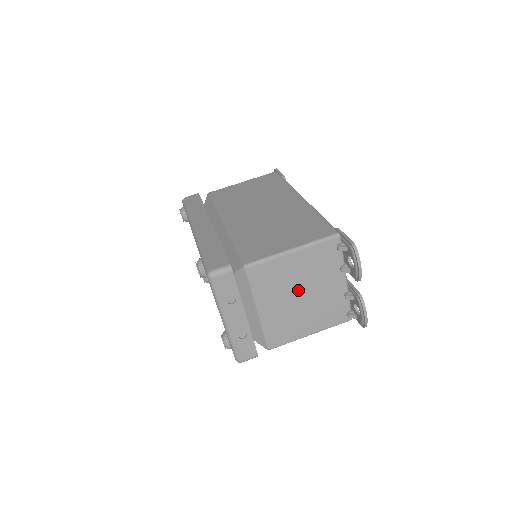
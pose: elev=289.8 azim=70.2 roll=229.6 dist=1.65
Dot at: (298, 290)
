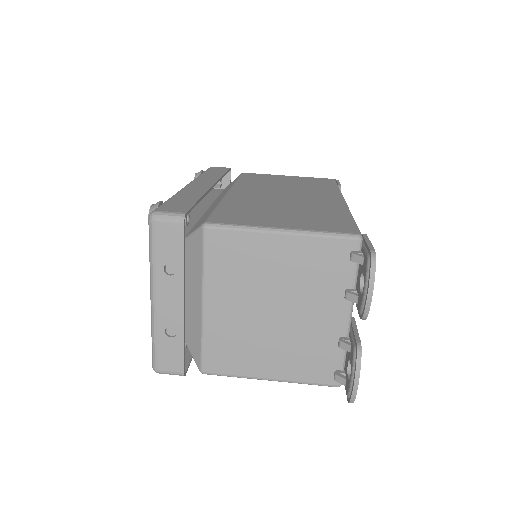
Dot at: (271, 299)
